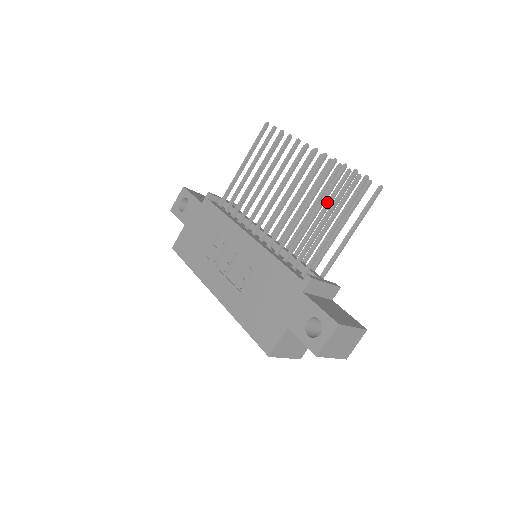
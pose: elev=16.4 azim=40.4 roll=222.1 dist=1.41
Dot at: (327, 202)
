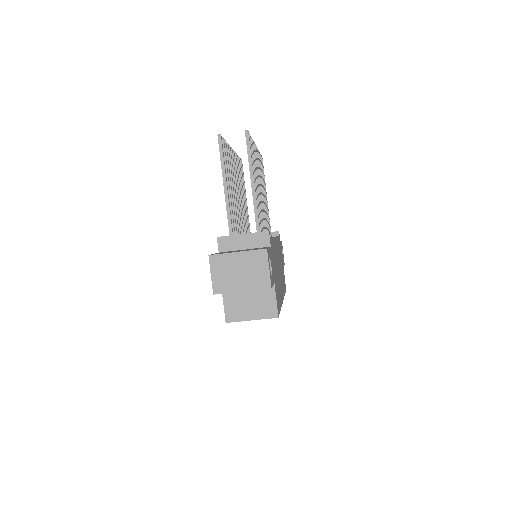
Dot at: occluded
